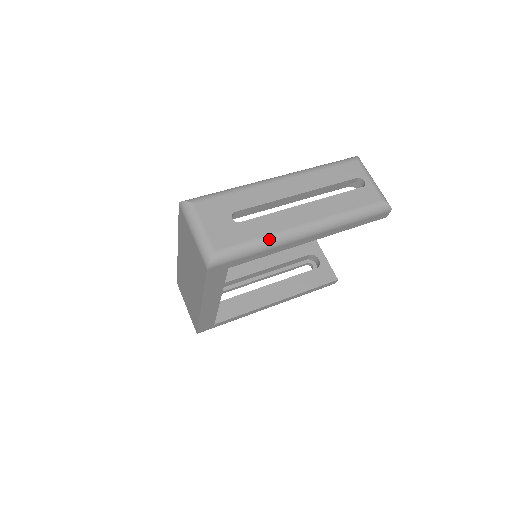
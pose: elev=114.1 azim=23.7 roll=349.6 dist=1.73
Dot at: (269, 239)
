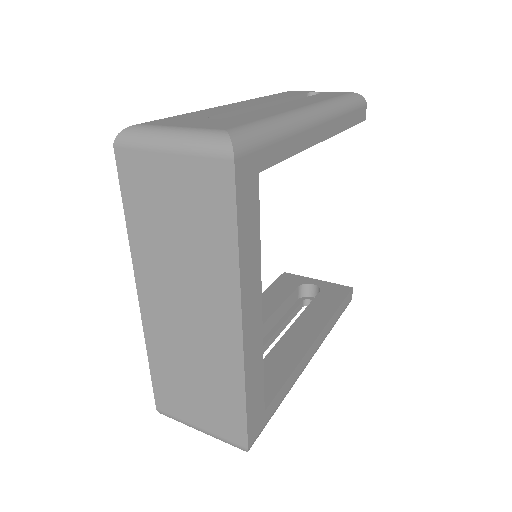
Dot at: (283, 117)
